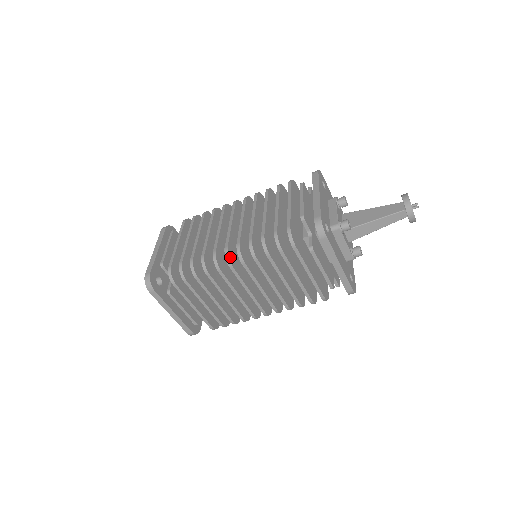
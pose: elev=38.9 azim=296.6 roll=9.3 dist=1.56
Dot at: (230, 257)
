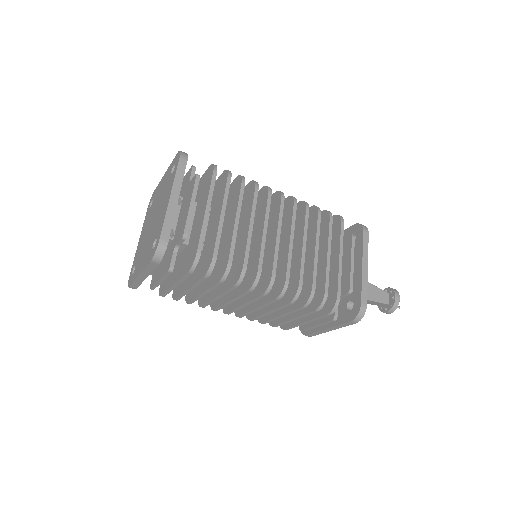
Dot at: (270, 286)
